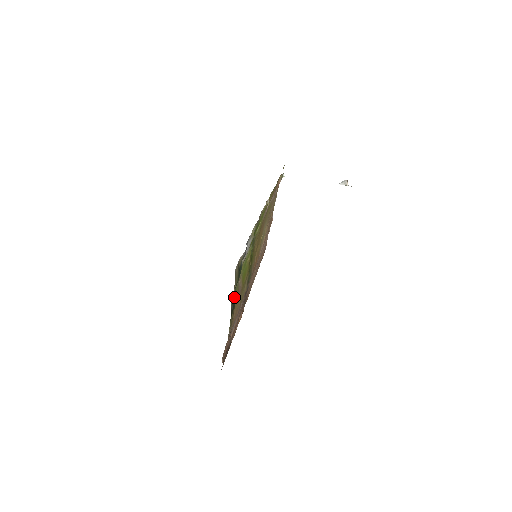
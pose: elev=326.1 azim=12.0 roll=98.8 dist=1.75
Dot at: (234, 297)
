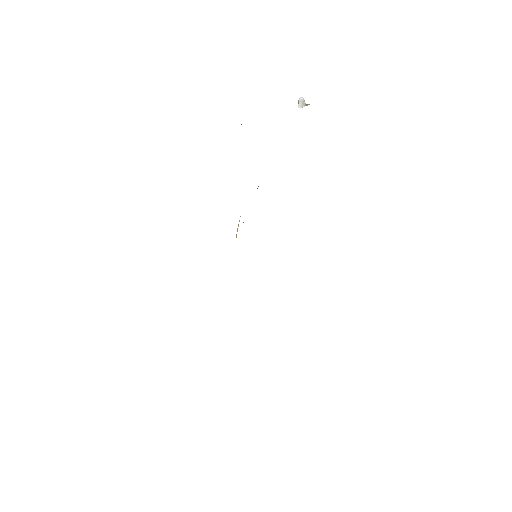
Dot at: occluded
